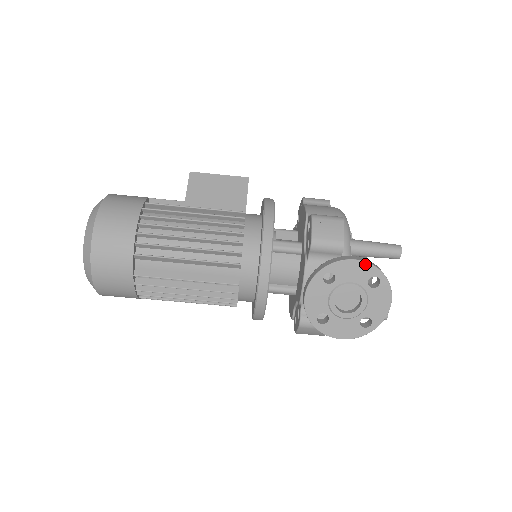
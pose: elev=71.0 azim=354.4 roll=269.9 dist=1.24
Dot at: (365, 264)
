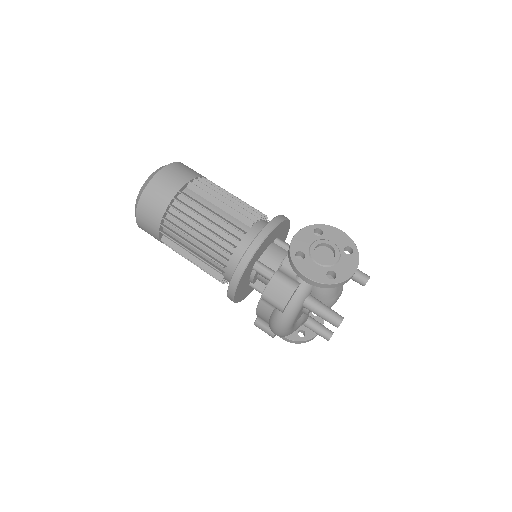
Dot at: (347, 236)
